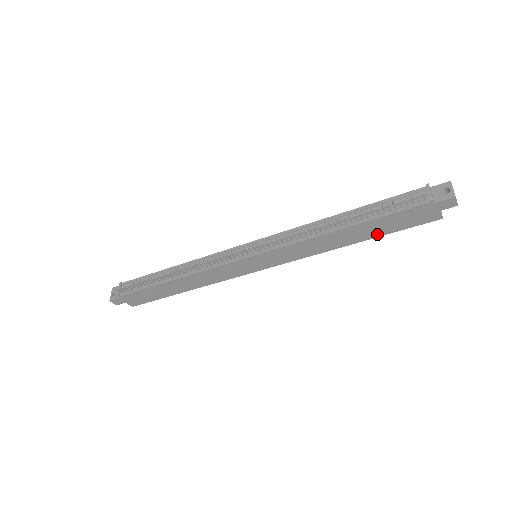
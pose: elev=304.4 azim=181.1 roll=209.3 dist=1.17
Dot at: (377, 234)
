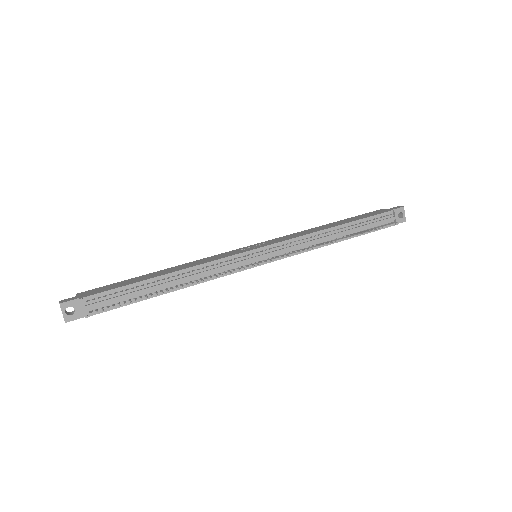
Dot at: occluded
